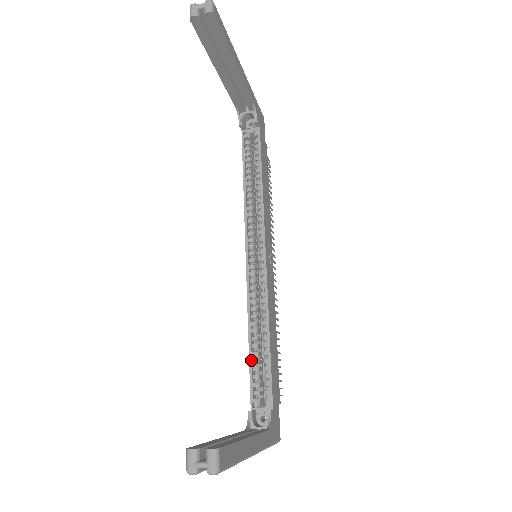
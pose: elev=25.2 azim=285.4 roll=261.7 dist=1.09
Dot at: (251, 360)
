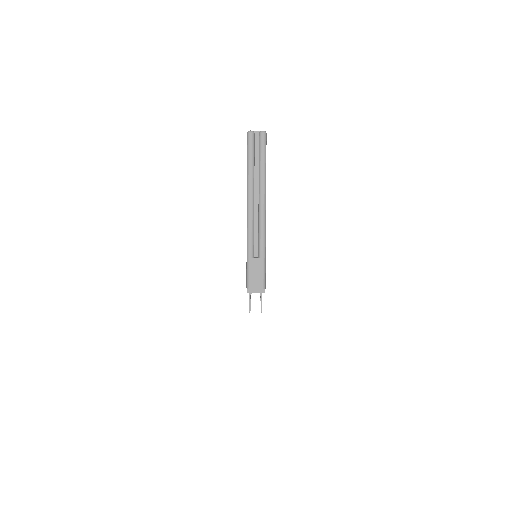
Dot at: occluded
